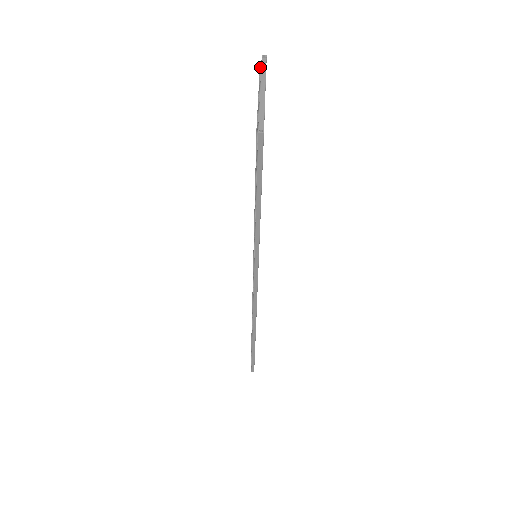
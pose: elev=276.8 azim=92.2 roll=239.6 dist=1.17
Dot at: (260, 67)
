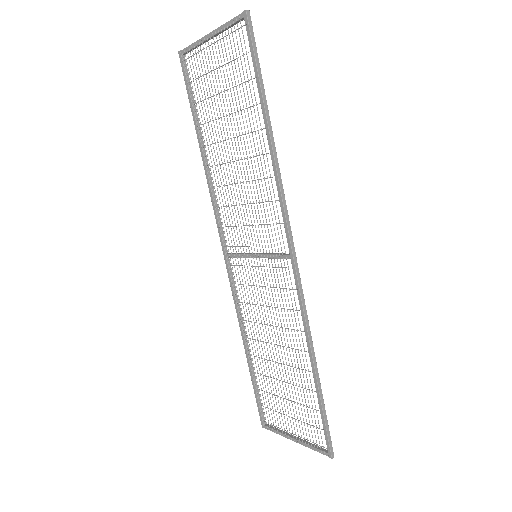
Dot at: (183, 56)
